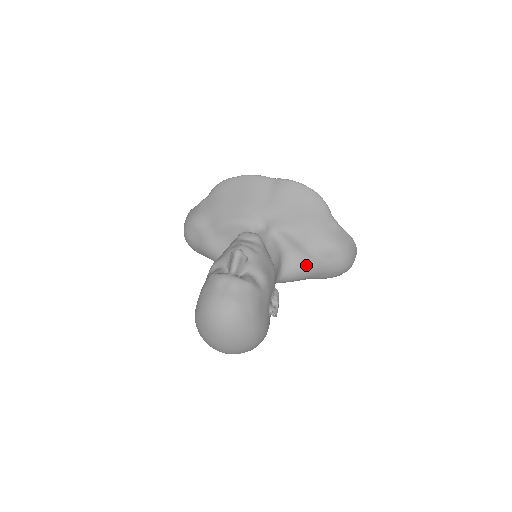
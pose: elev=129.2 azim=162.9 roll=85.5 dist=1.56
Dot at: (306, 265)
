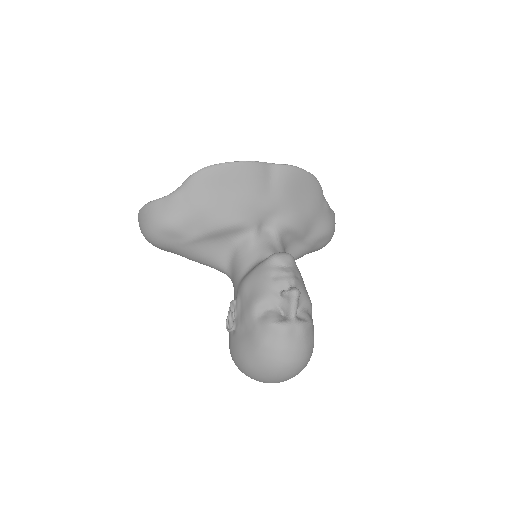
Dot at: (302, 253)
